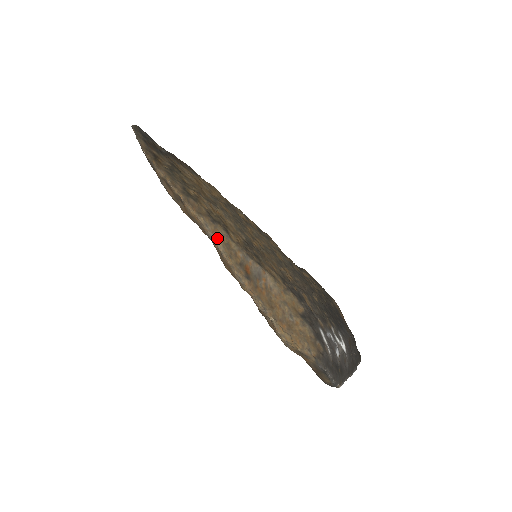
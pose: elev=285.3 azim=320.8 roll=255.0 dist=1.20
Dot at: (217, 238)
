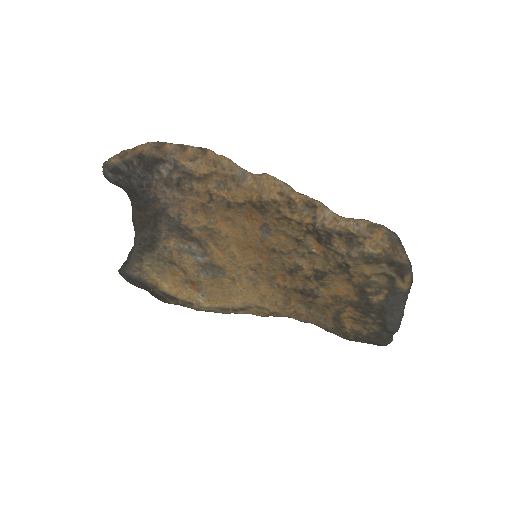
Dot at: (247, 171)
